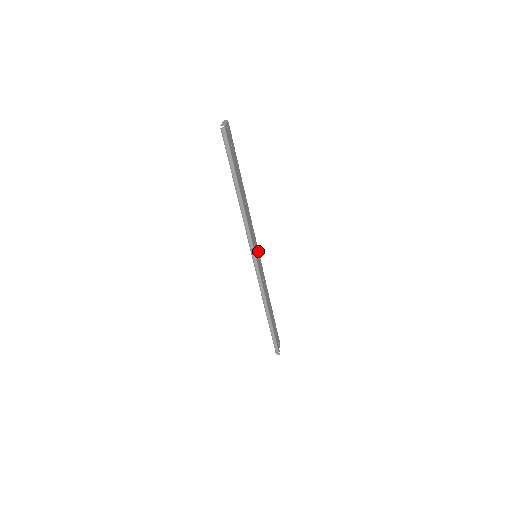
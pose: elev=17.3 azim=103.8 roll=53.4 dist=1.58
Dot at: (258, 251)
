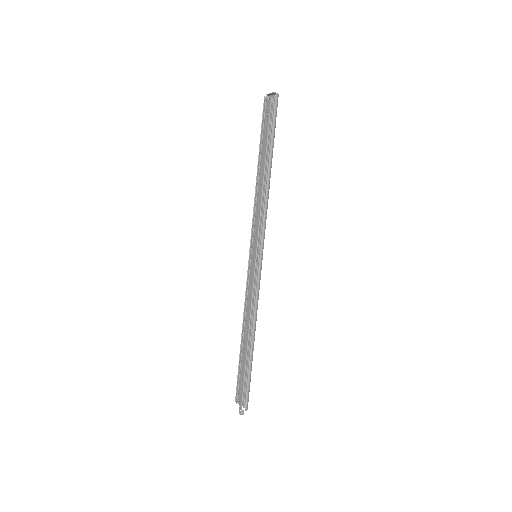
Dot at: occluded
